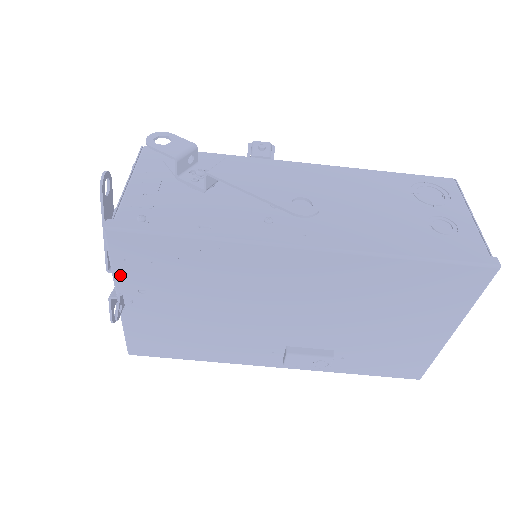
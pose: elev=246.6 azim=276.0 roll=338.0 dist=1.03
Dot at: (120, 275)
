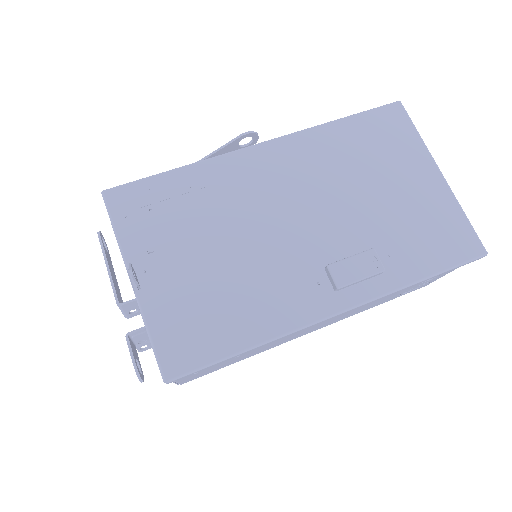
Dot at: (125, 240)
